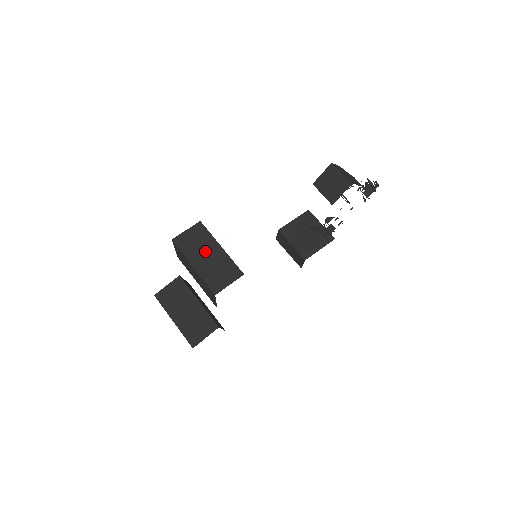
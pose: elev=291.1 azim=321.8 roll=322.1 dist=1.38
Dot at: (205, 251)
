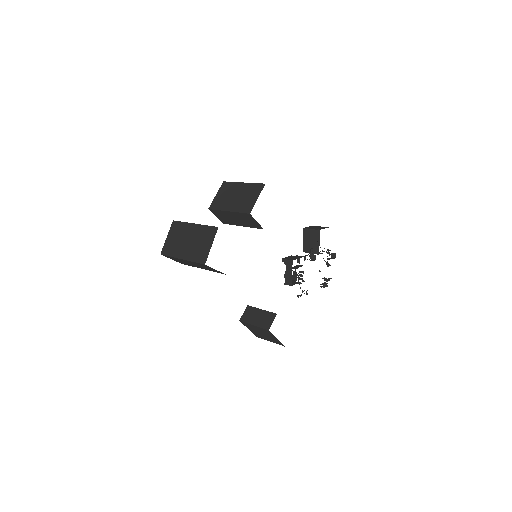
Dot at: occluded
